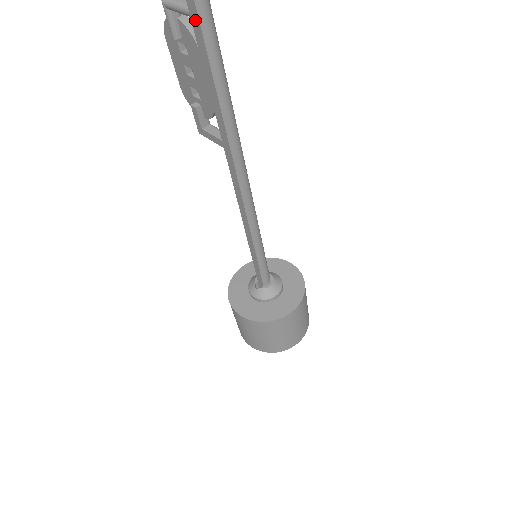
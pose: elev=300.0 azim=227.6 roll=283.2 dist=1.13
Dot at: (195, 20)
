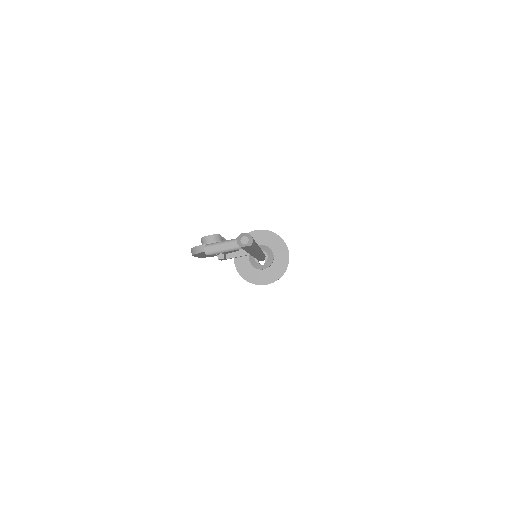
Dot at: (248, 248)
